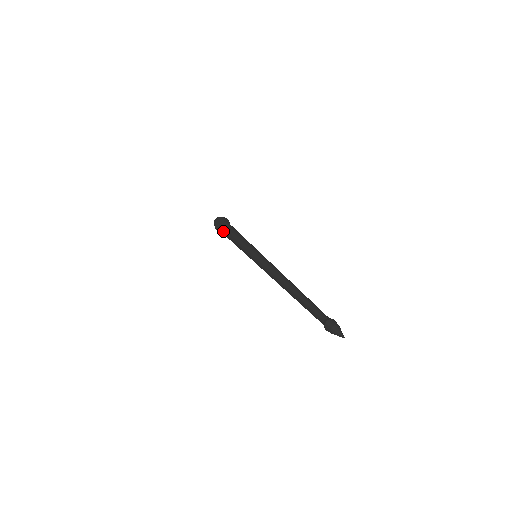
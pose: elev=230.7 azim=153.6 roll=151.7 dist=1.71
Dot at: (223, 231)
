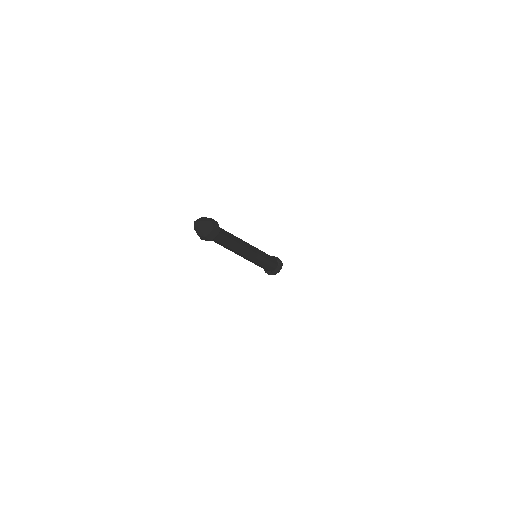
Dot at: occluded
